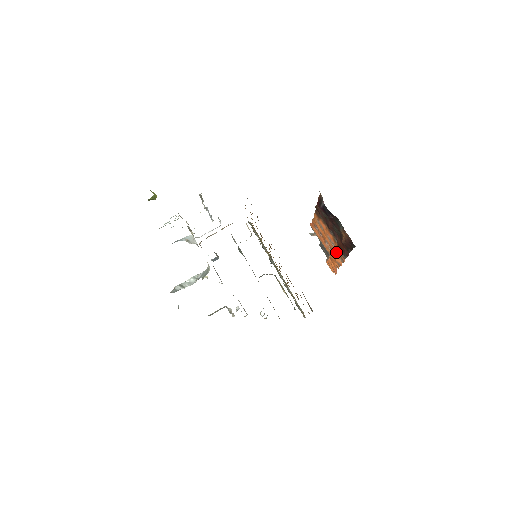
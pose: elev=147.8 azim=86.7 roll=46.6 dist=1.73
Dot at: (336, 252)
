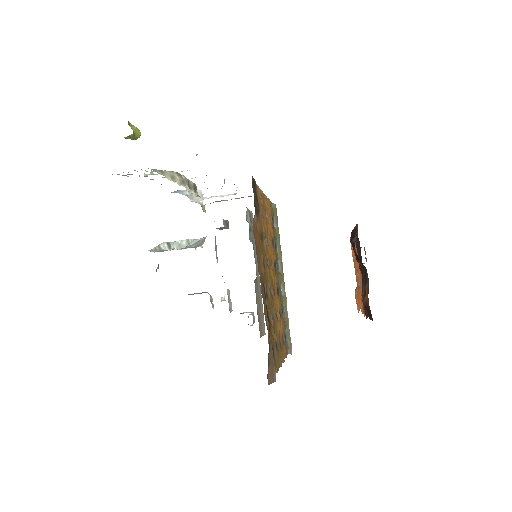
Dot at: occluded
